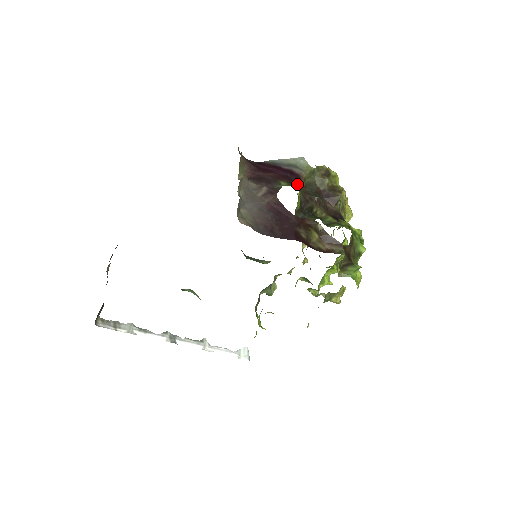
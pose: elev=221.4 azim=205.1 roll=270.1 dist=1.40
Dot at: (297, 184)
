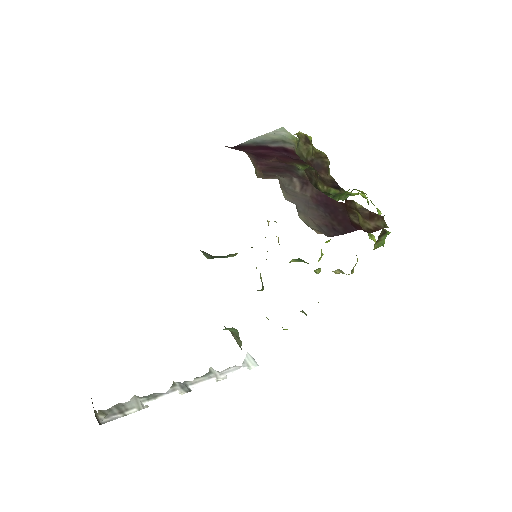
Dot at: (306, 163)
